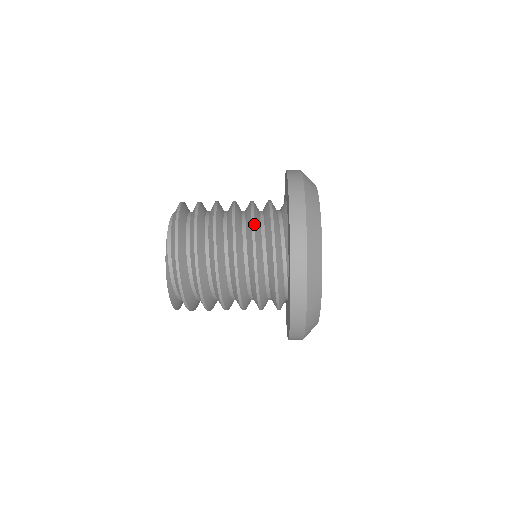
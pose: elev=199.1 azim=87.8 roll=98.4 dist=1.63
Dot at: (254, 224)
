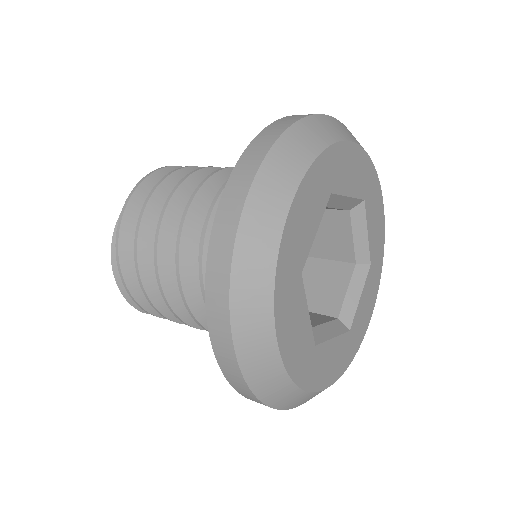
Dot at: occluded
